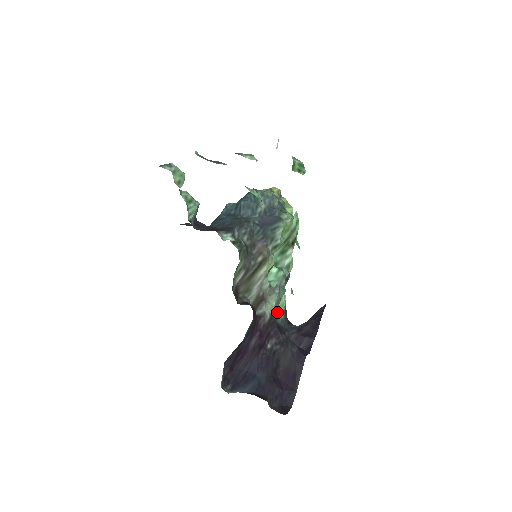
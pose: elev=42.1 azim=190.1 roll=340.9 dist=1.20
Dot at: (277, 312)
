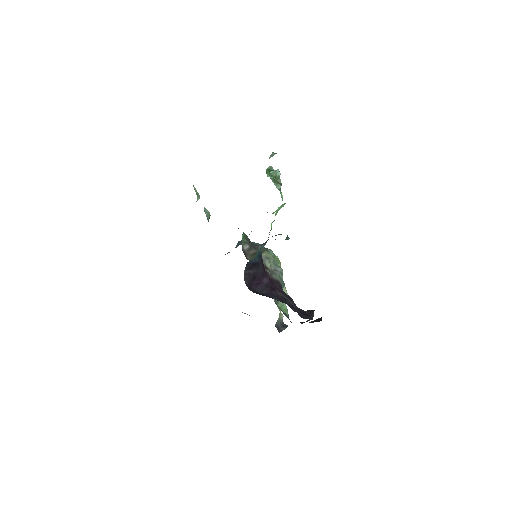
Dot at: (282, 310)
